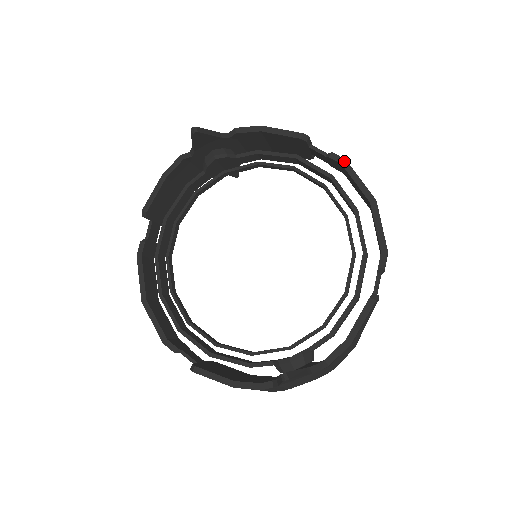
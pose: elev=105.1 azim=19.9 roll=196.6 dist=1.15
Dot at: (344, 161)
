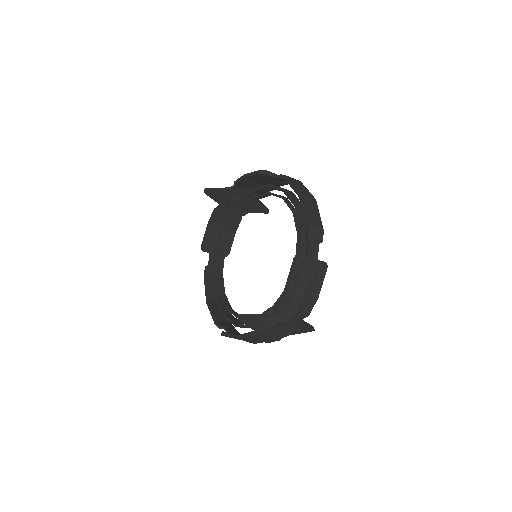
Dot at: (286, 177)
